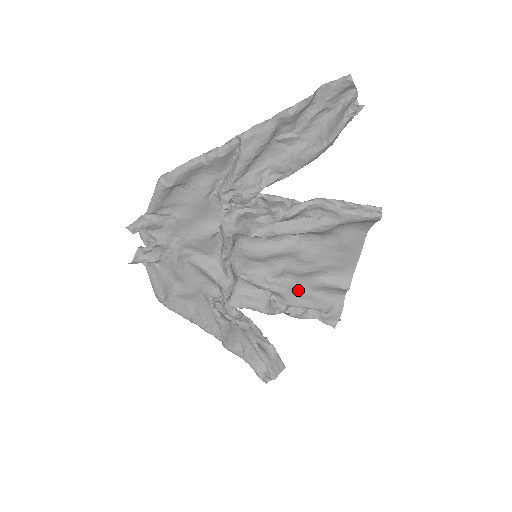
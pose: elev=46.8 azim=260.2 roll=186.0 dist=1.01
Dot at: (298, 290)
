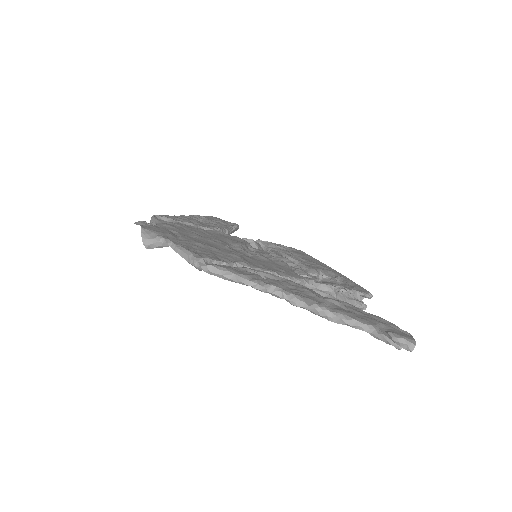
Dot at: occluded
